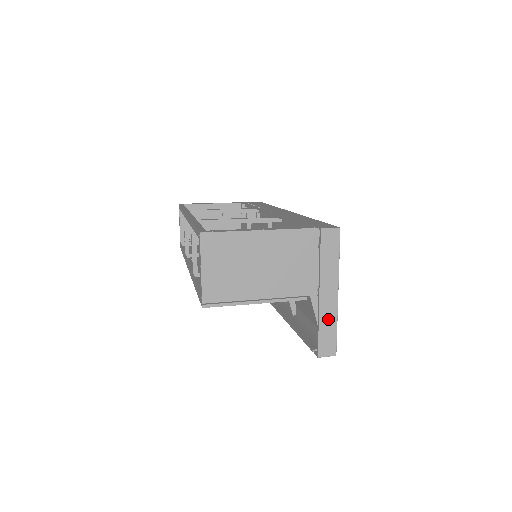
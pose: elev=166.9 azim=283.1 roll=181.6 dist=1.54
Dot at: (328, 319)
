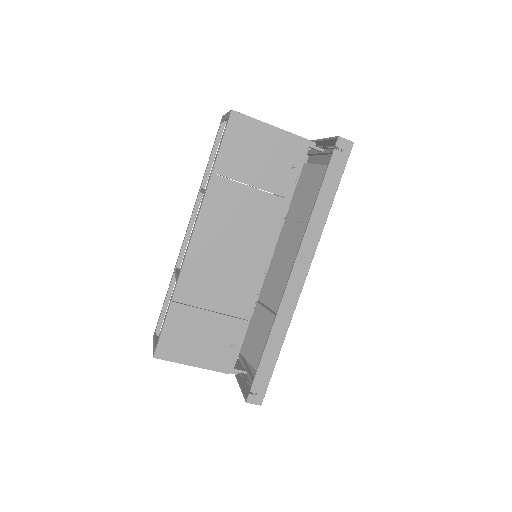
Dot at: occluded
